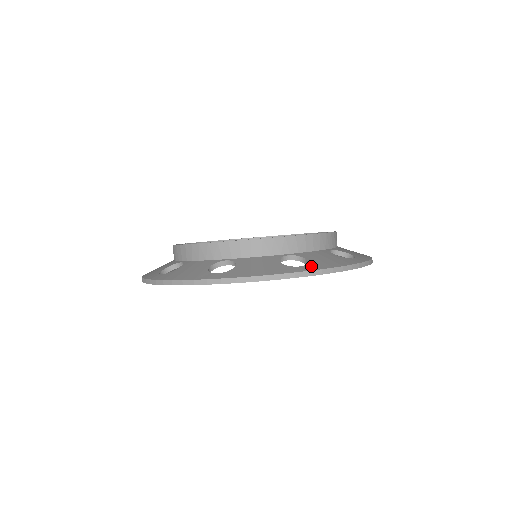
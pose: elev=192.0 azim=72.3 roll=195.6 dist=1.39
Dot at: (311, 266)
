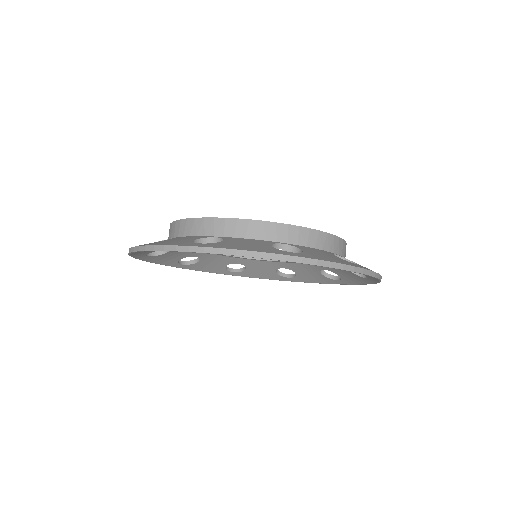
Dot at: (365, 267)
